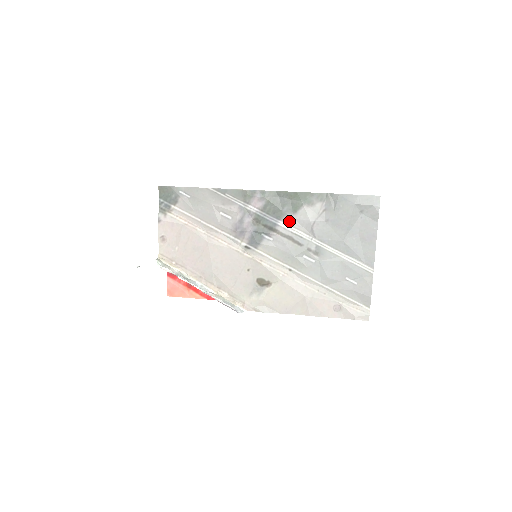
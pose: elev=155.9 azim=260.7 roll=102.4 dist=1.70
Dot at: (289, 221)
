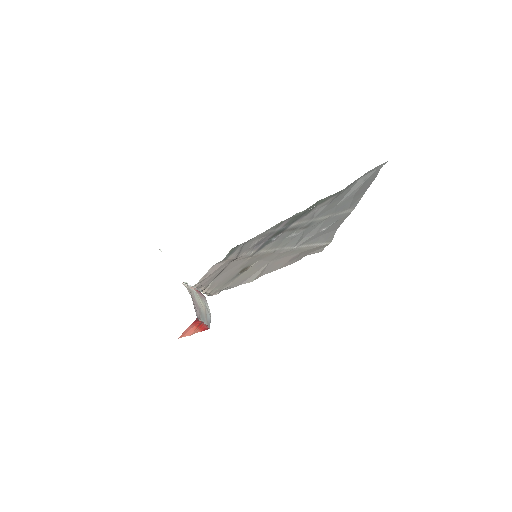
Dot at: (299, 220)
